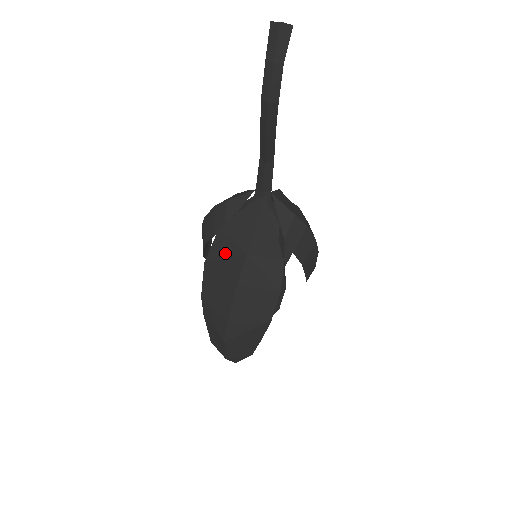
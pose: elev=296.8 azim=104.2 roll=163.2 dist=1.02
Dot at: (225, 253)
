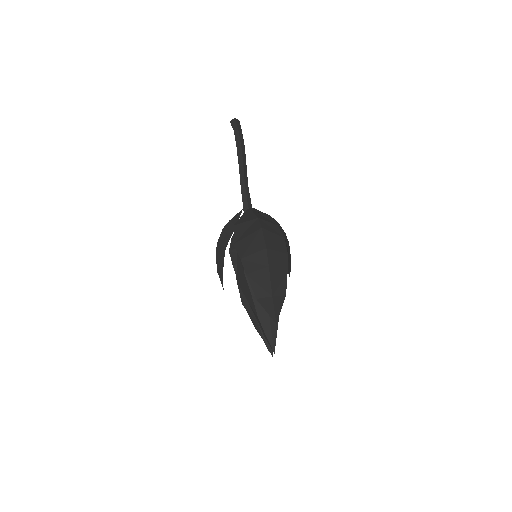
Dot at: (244, 229)
